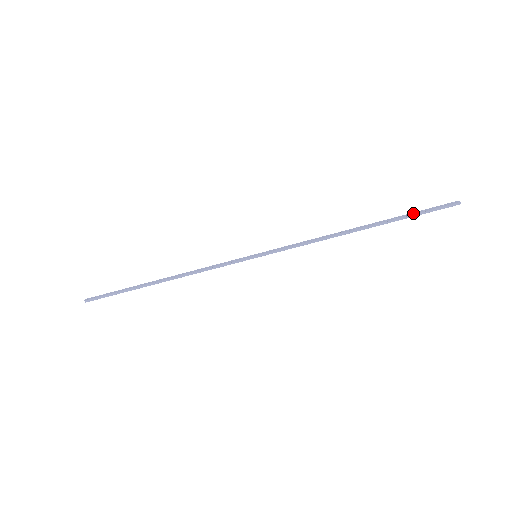
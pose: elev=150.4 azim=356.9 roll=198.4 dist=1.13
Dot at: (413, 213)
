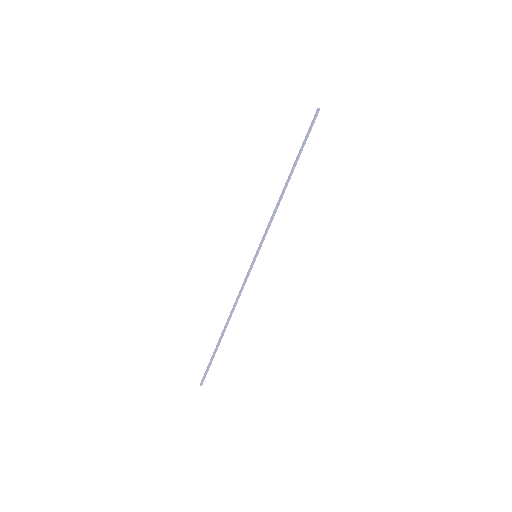
Dot at: (304, 141)
